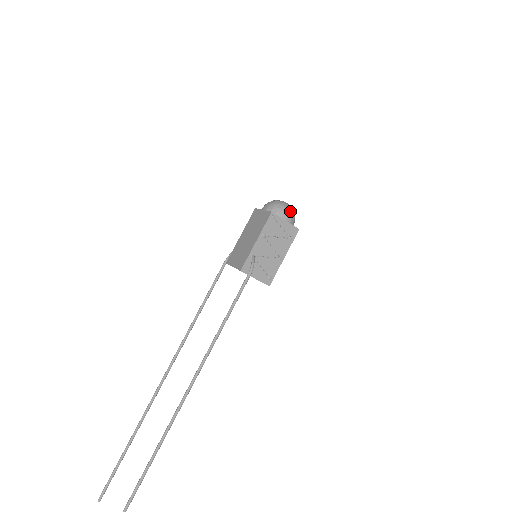
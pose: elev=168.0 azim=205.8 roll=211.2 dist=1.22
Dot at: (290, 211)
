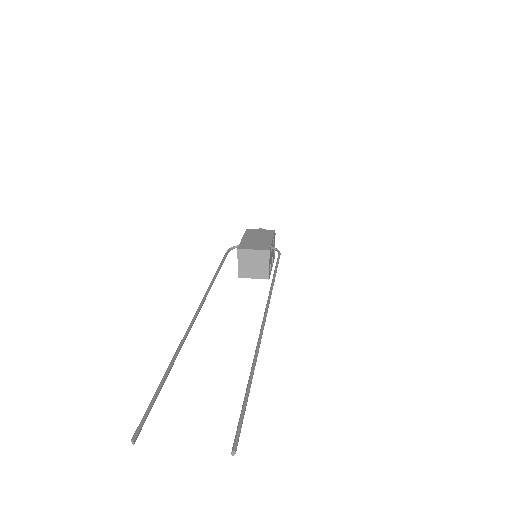
Dot at: occluded
